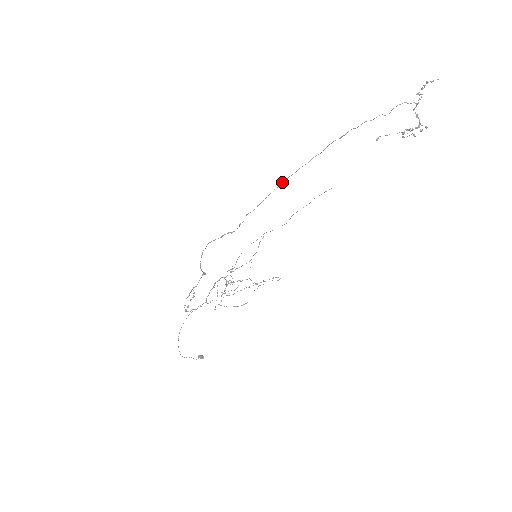
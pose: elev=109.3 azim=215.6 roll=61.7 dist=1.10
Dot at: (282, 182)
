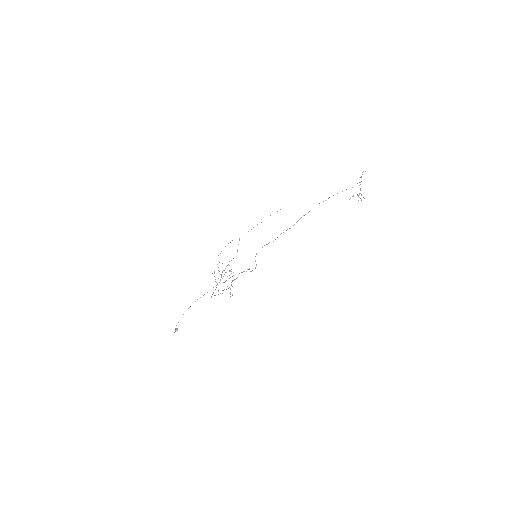
Dot at: occluded
